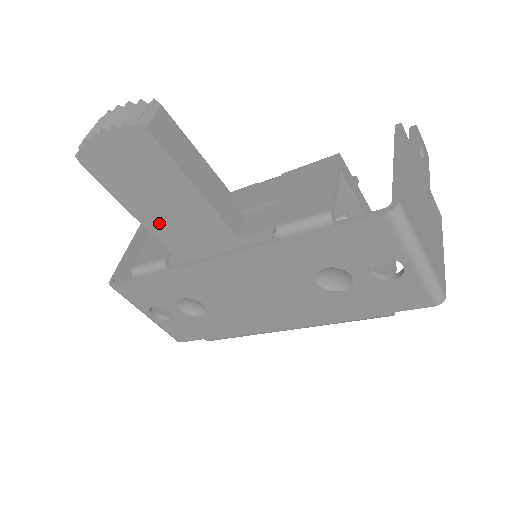
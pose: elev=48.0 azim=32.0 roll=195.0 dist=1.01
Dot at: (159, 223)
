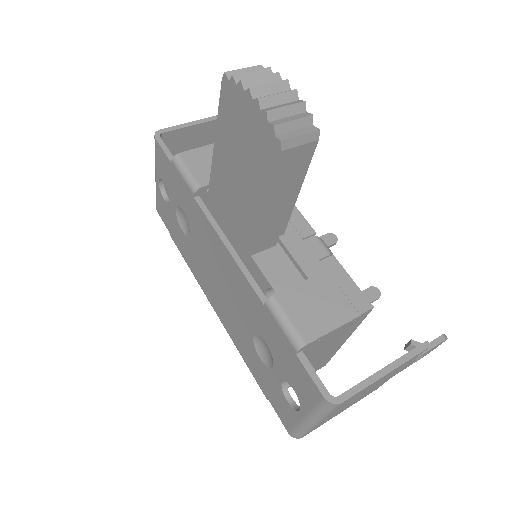
Dot at: (222, 174)
